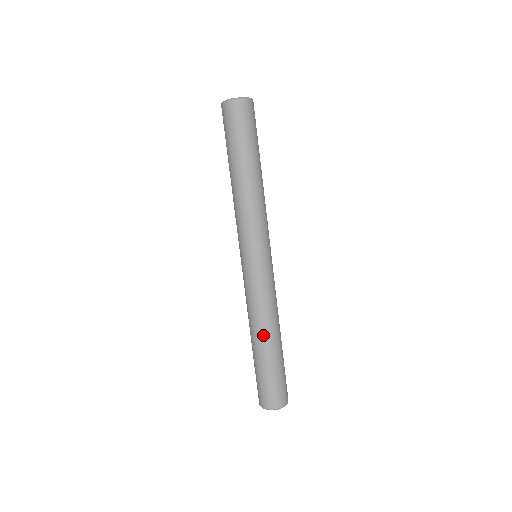
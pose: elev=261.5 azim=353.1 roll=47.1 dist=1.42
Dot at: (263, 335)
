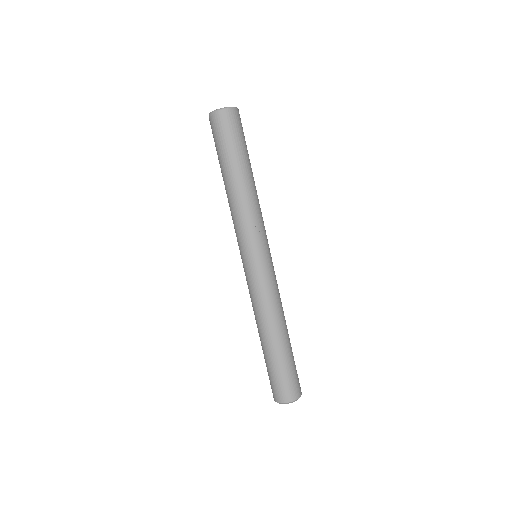
Dot at: (264, 332)
